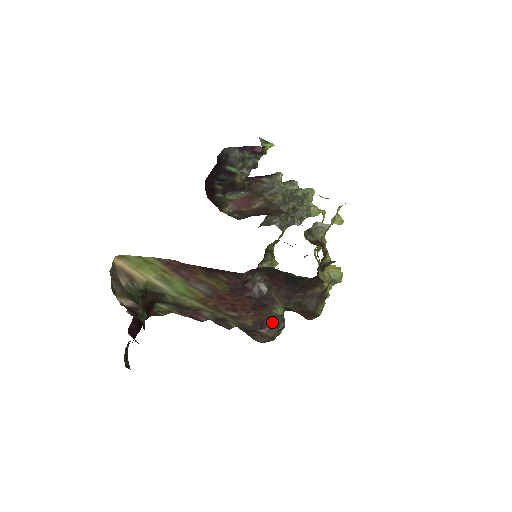
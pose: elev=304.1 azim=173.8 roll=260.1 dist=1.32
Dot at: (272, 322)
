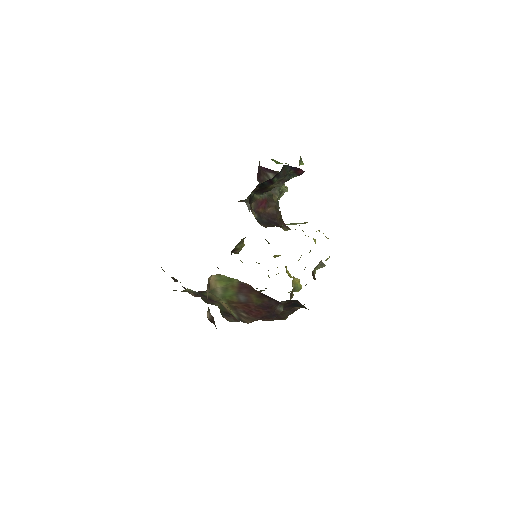
Dot at: occluded
